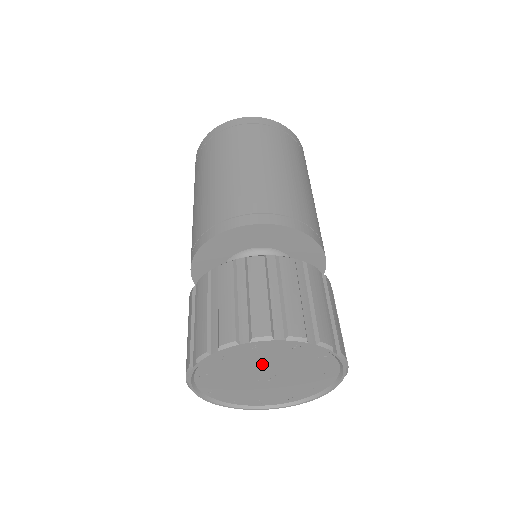
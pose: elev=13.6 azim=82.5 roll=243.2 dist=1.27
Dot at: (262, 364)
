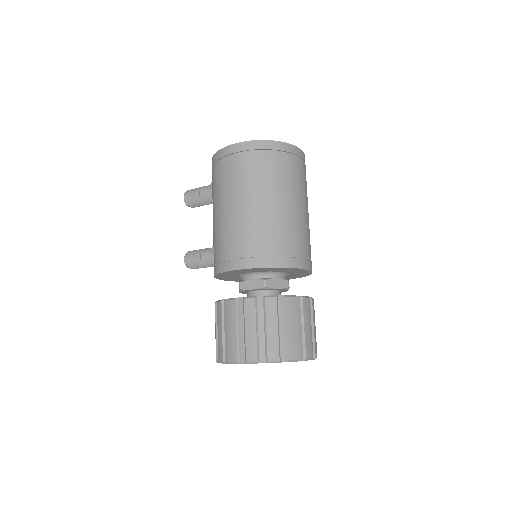
Dot at: occluded
